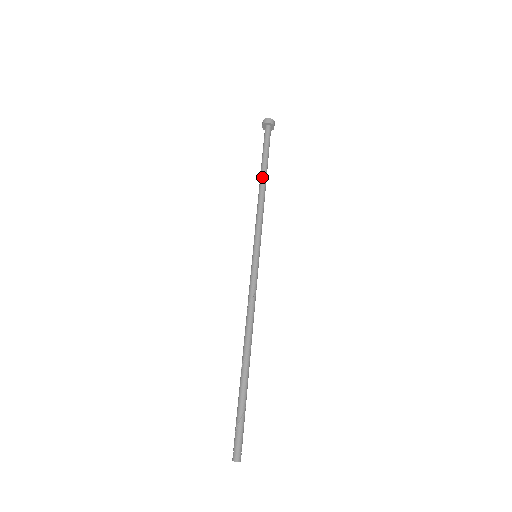
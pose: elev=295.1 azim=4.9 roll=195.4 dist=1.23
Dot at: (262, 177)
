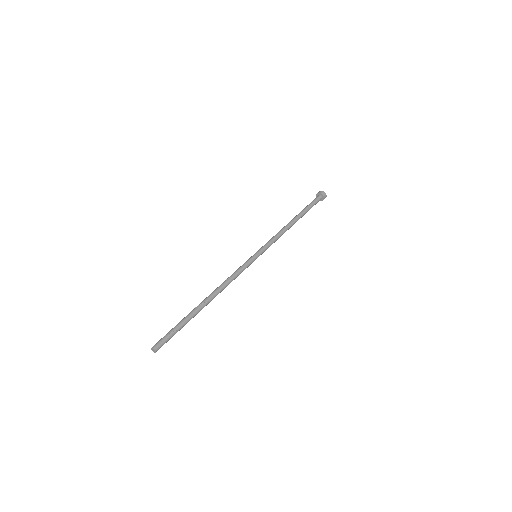
Dot at: (295, 219)
